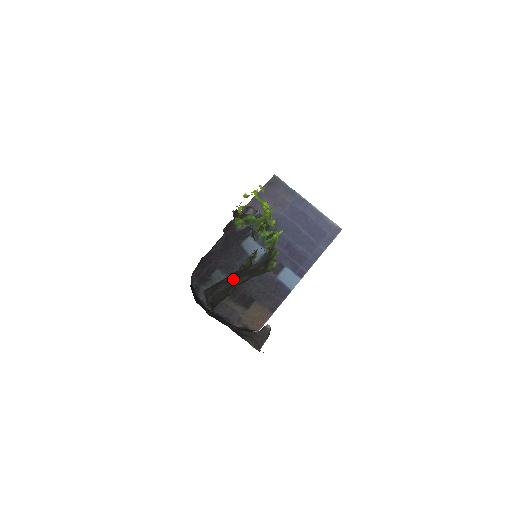
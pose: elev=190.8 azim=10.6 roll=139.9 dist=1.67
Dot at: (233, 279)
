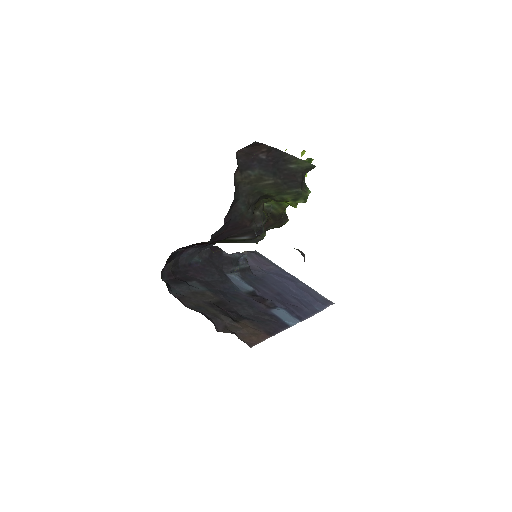
Dot at: (269, 167)
